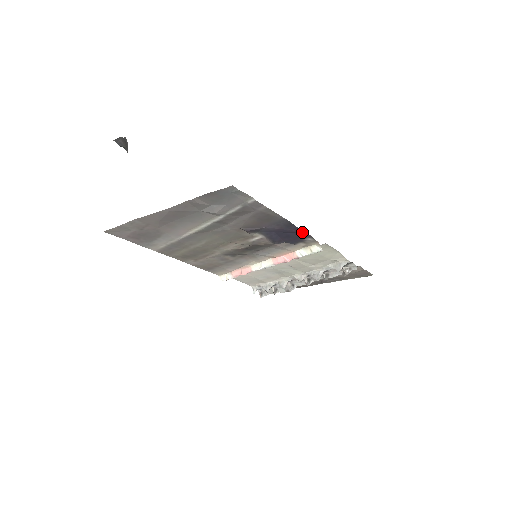
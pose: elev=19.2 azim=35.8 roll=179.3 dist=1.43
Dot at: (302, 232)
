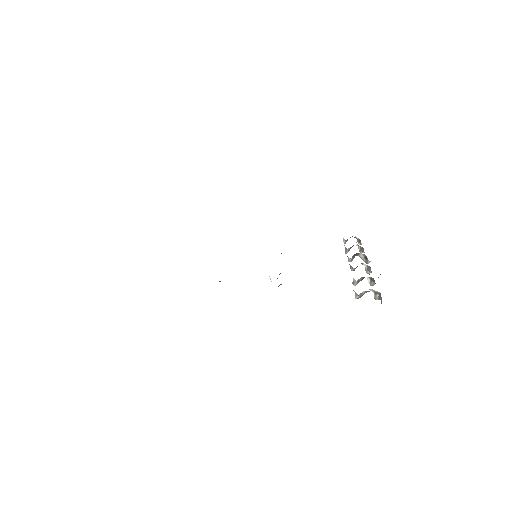
Dot at: occluded
